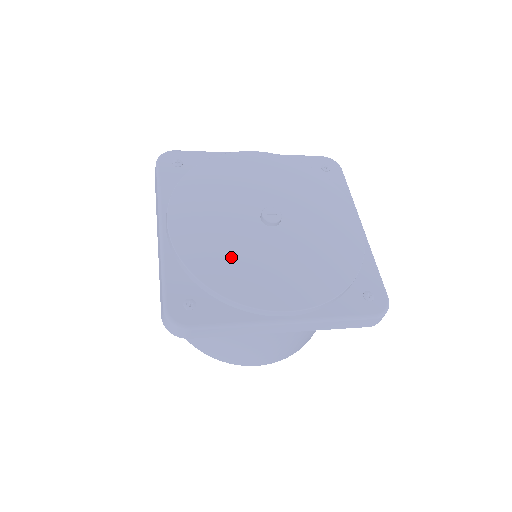
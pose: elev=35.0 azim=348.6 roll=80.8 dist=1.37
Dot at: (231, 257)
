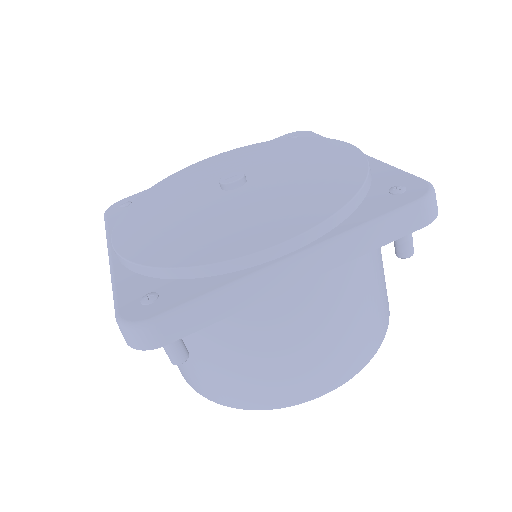
Dot at: (192, 231)
